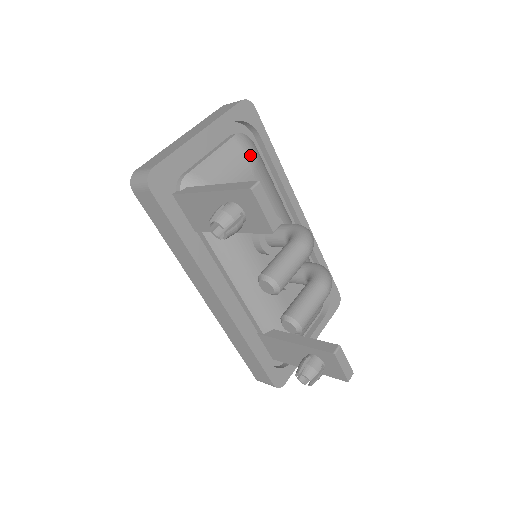
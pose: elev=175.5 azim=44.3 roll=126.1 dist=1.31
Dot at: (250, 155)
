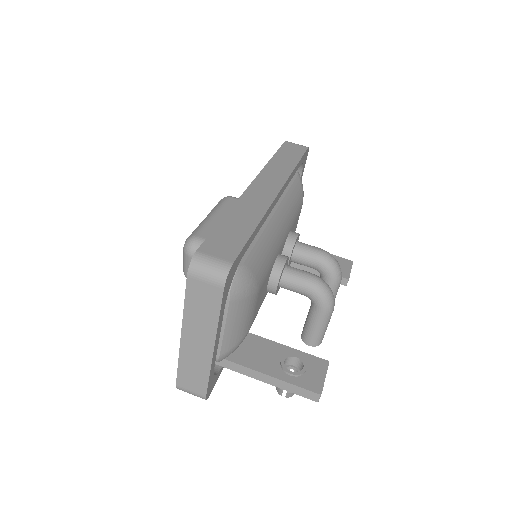
Dot at: (252, 291)
